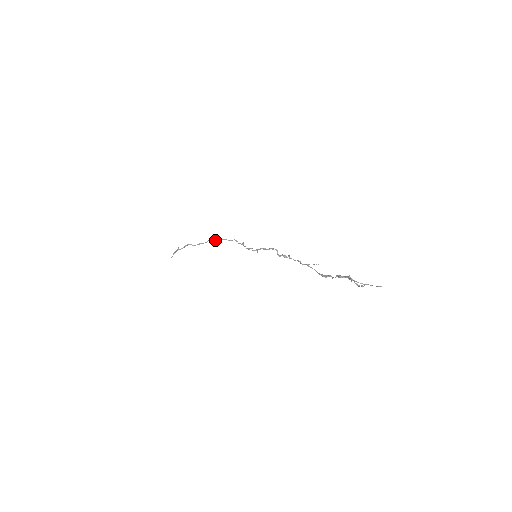
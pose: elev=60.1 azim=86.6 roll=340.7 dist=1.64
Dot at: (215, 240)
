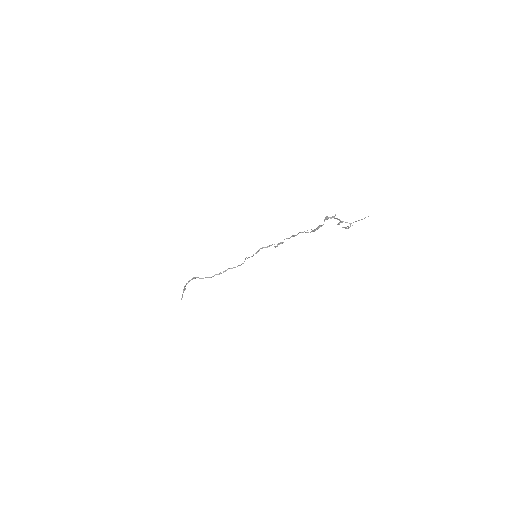
Dot at: (221, 273)
